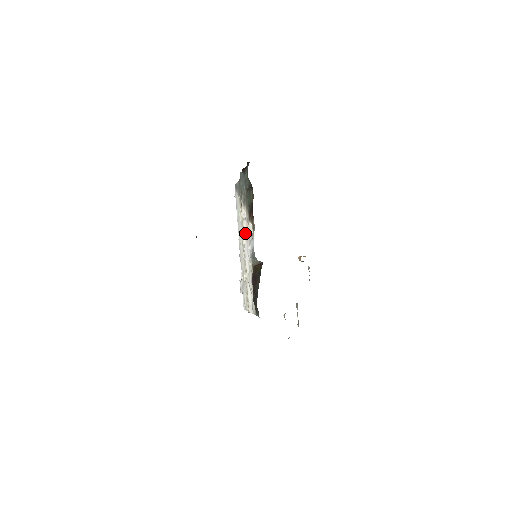
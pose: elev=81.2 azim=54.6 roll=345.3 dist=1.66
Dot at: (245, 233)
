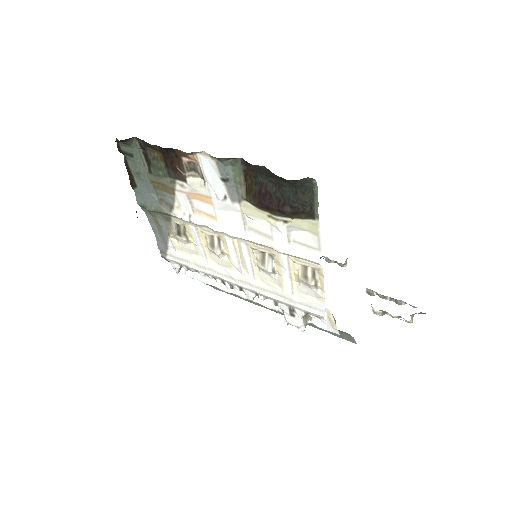
Dot at: (207, 222)
